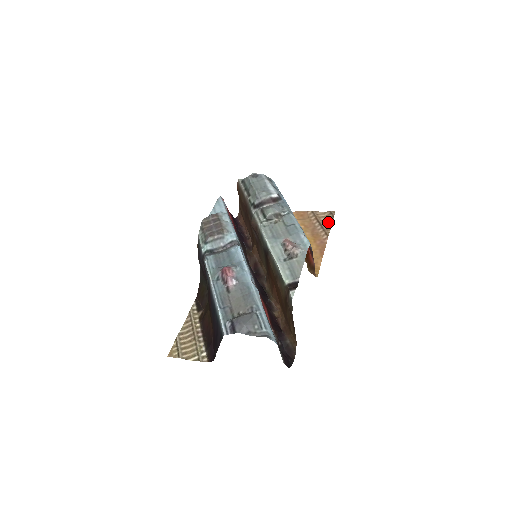
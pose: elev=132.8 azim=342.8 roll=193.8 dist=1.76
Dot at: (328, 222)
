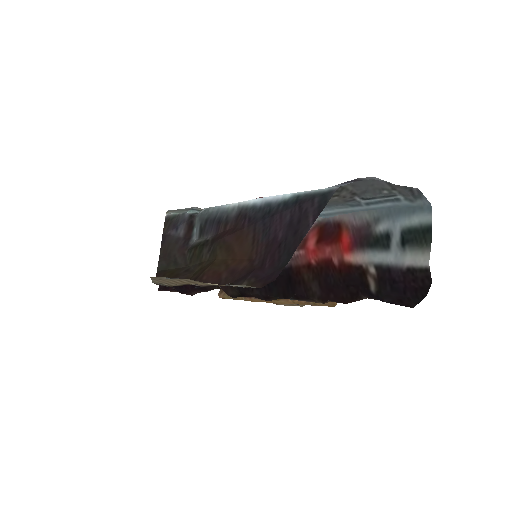
Dot at: (293, 305)
